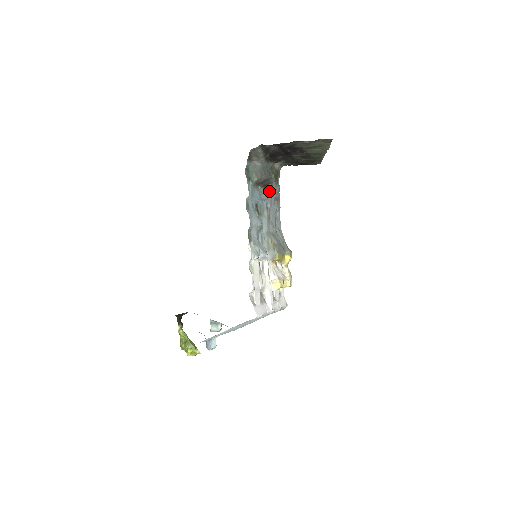
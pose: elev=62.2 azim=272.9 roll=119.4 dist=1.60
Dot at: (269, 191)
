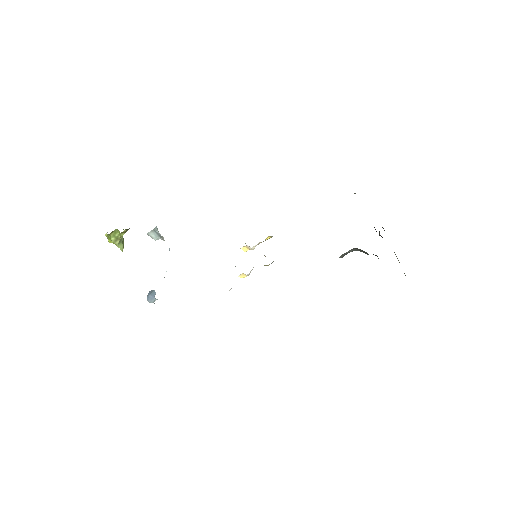
Dot at: occluded
